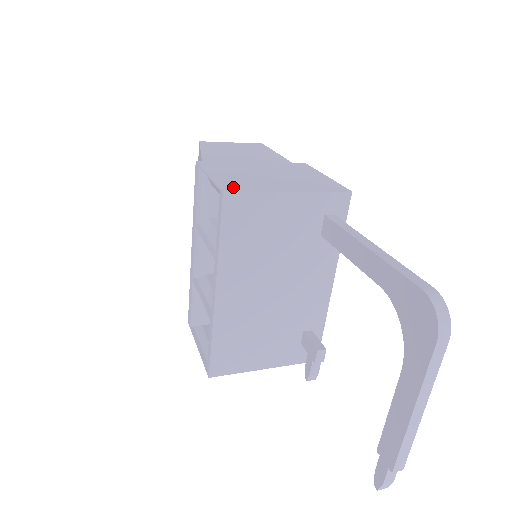
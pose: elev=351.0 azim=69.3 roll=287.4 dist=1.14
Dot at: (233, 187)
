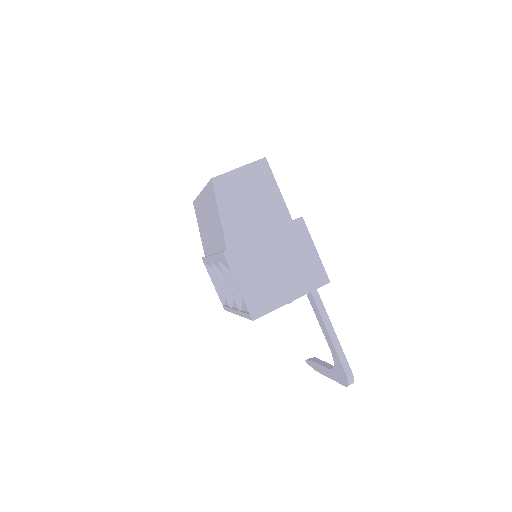
Dot at: (257, 308)
